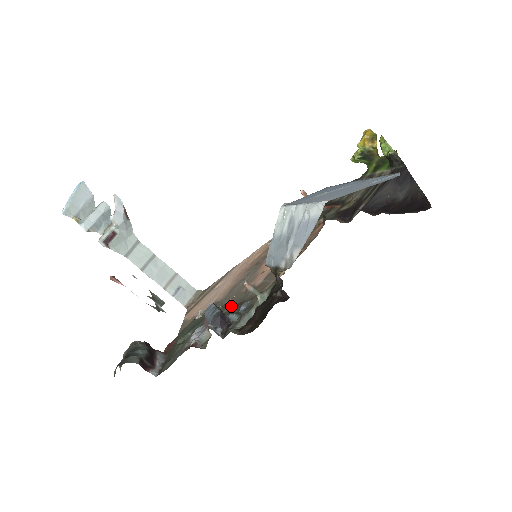
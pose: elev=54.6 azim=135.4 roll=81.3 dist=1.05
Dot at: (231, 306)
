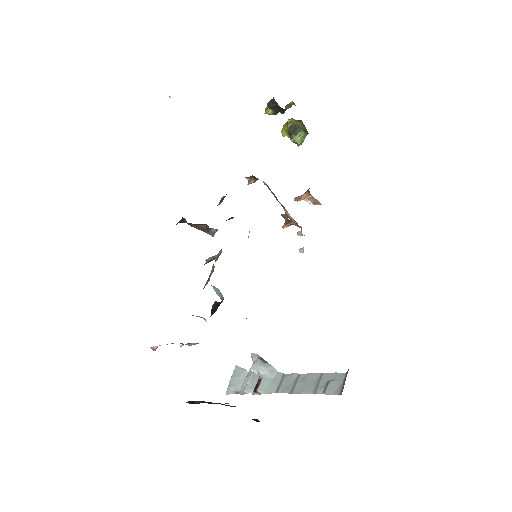
Dot at: occluded
